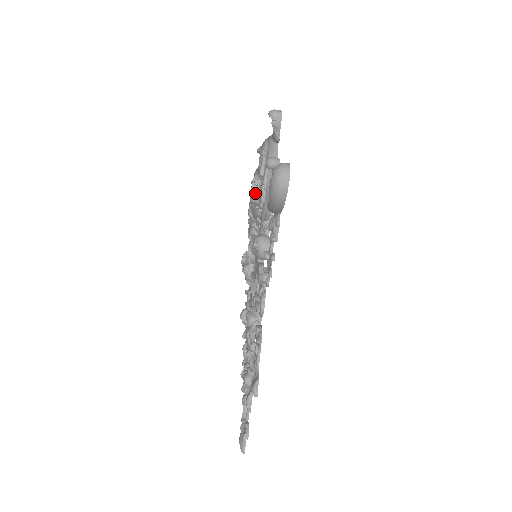
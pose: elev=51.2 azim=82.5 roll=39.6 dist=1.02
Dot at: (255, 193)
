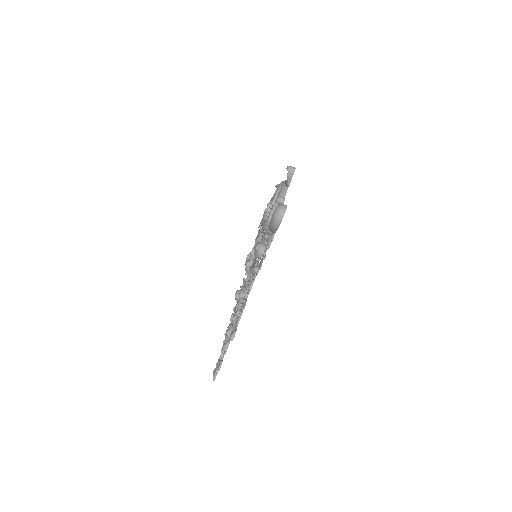
Dot at: (267, 213)
